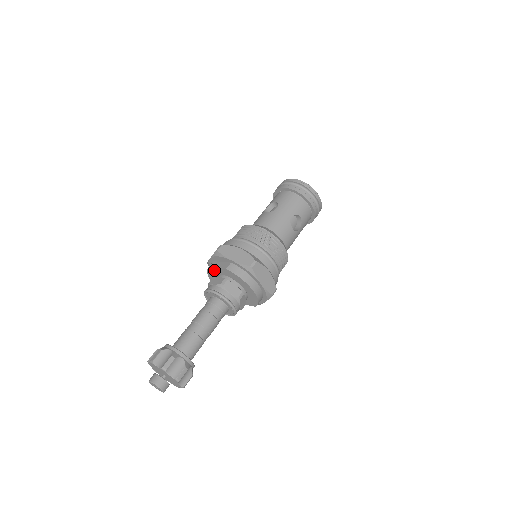
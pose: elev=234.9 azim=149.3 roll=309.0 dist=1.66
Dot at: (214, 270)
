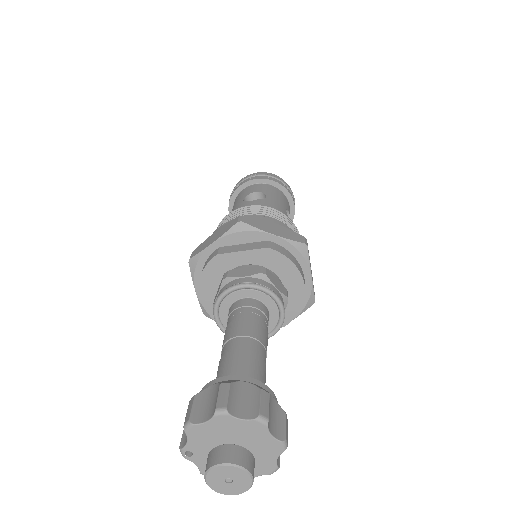
Dot at: (230, 258)
